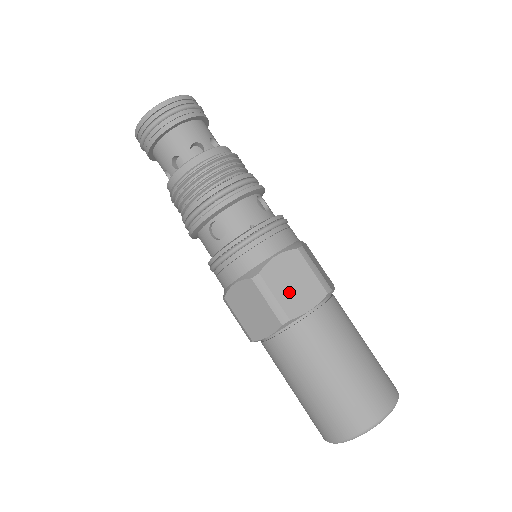
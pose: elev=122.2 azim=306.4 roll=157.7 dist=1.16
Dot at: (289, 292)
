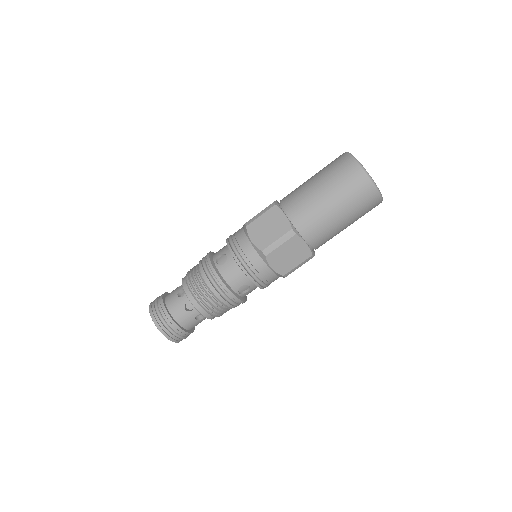
Dot at: occluded
